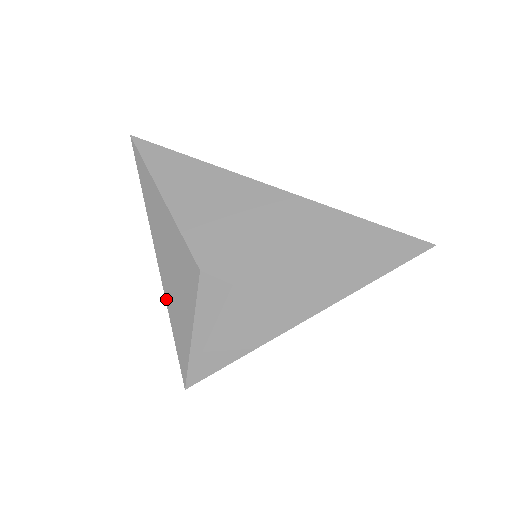
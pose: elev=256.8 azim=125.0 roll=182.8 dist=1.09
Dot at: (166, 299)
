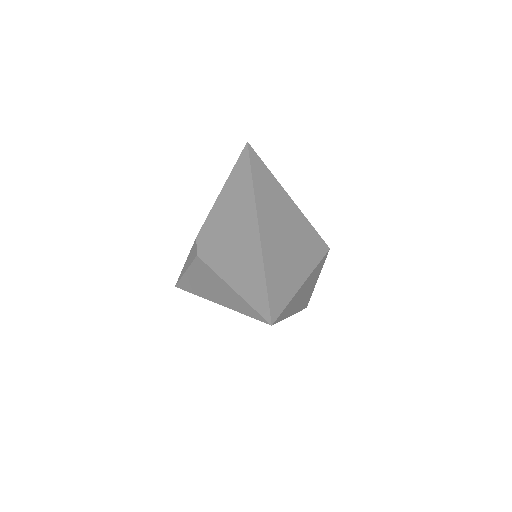
Dot at: occluded
